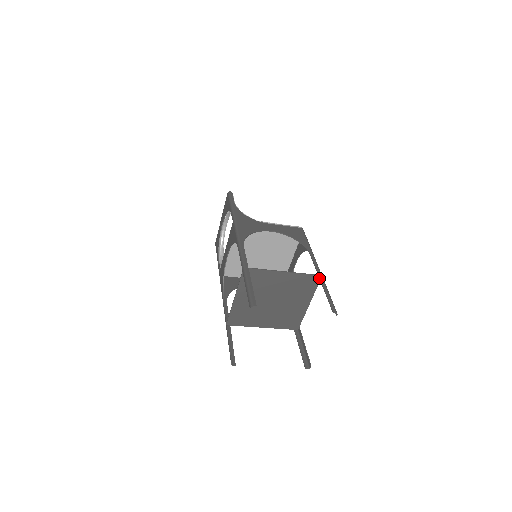
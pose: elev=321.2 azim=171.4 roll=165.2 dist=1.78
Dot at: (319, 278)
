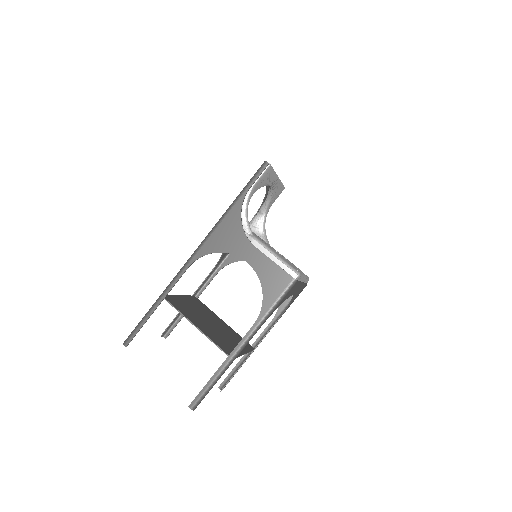
Dot at: (224, 361)
